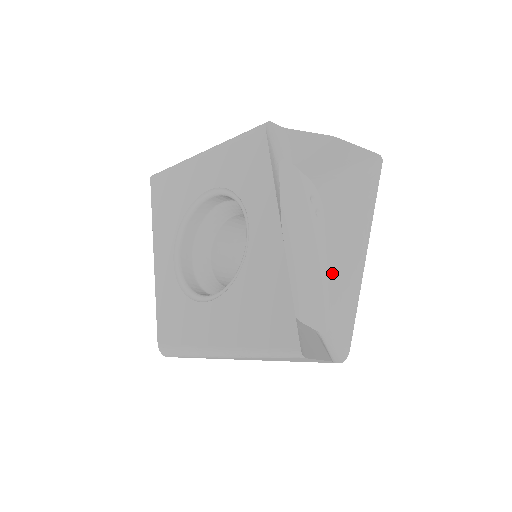
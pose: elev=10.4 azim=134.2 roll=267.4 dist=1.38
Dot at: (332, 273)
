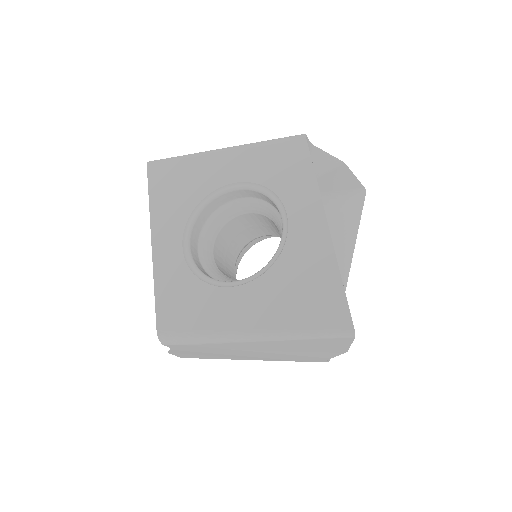
Dot at: occluded
